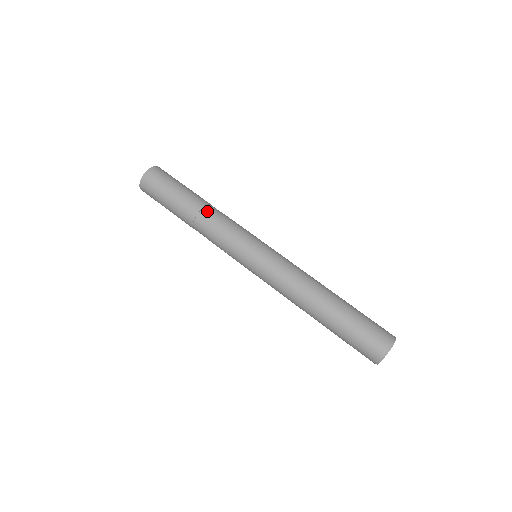
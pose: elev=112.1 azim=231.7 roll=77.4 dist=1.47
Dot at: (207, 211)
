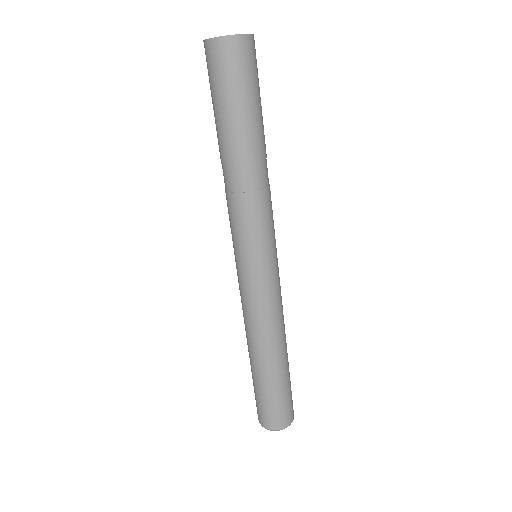
Dot at: (239, 173)
